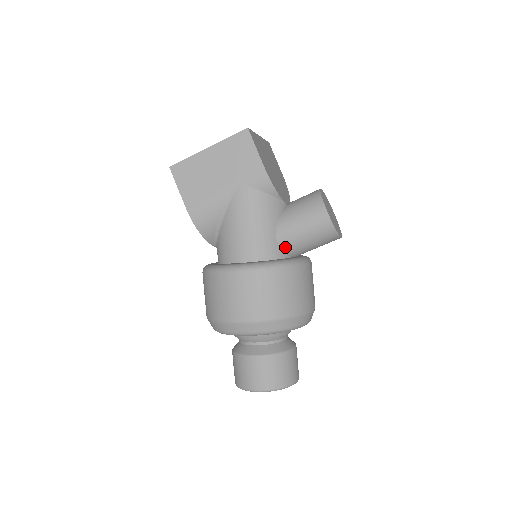
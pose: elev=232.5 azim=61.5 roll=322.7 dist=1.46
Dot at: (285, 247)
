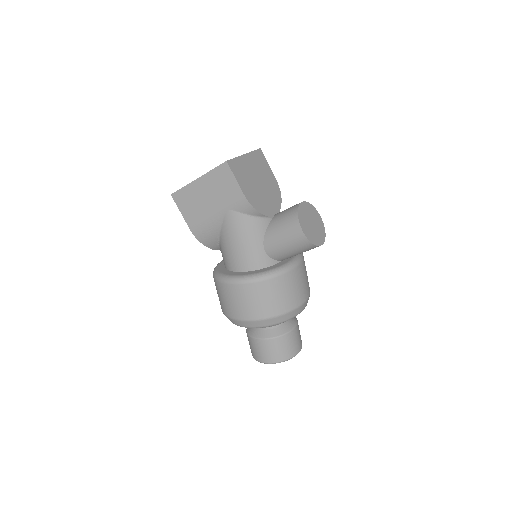
Dot at: (273, 256)
